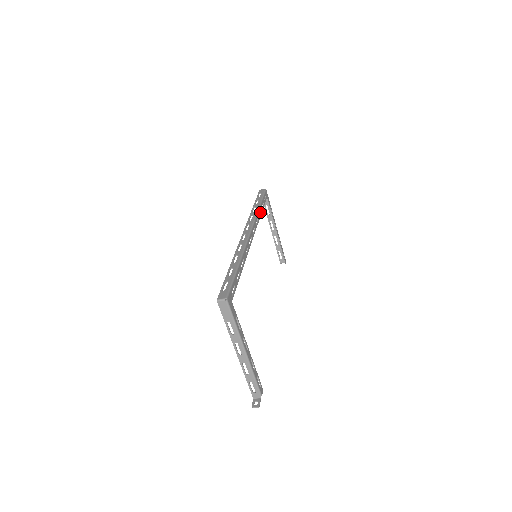
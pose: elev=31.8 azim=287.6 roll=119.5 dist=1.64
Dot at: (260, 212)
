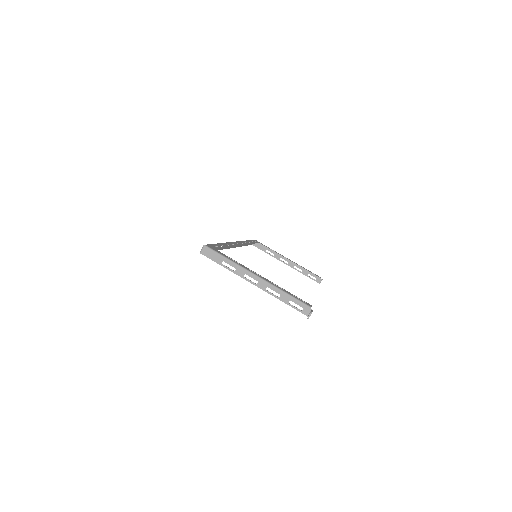
Dot at: occluded
